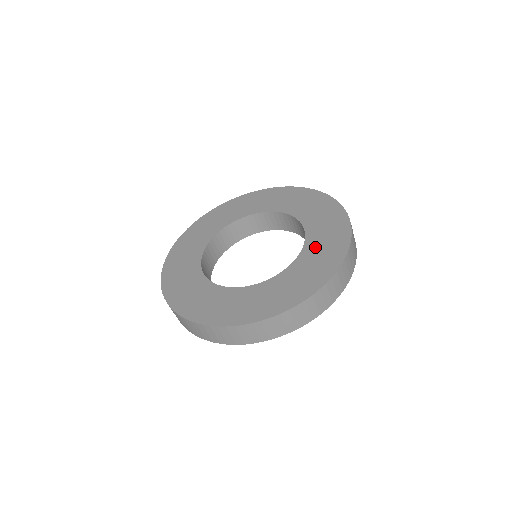
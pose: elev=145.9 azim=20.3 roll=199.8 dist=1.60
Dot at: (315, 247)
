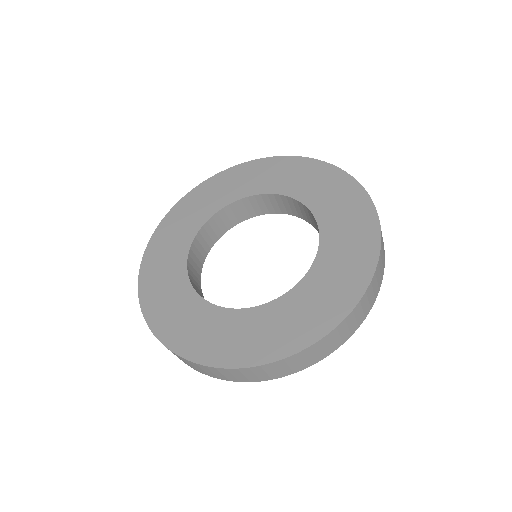
Dot at: (323, 277)
